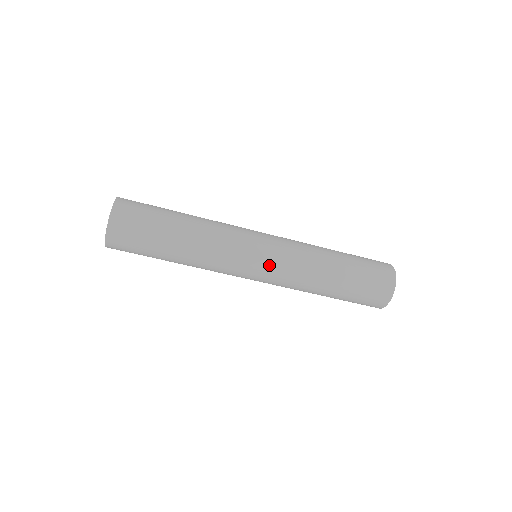
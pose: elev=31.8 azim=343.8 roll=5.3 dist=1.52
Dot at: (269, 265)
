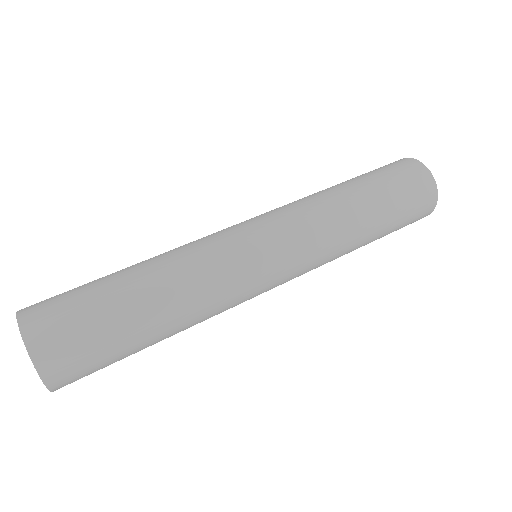
Dot at: (270, 225)
